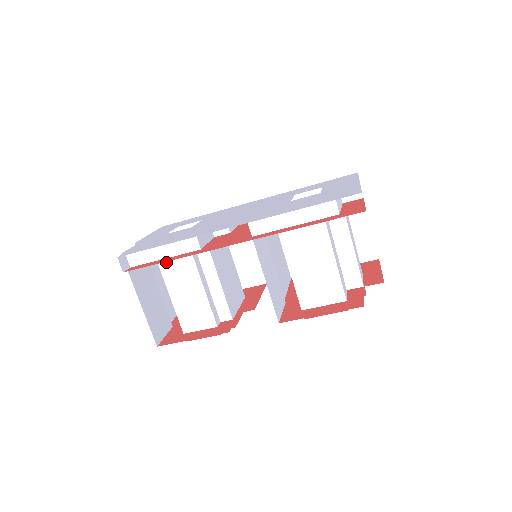
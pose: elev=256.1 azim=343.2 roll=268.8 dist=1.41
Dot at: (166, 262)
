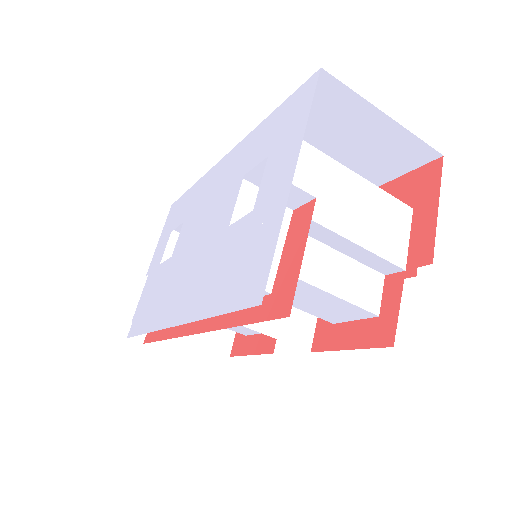
Dot at: occluded
